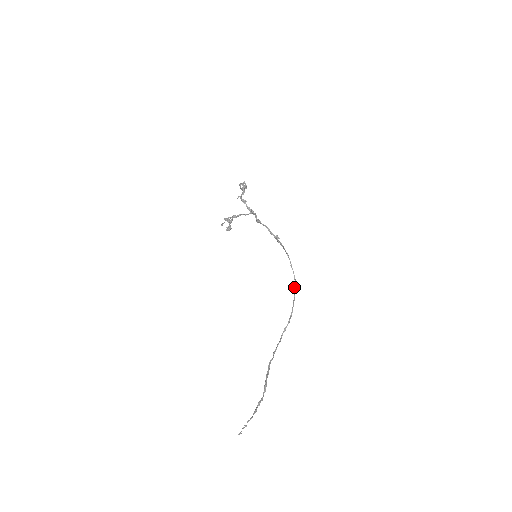
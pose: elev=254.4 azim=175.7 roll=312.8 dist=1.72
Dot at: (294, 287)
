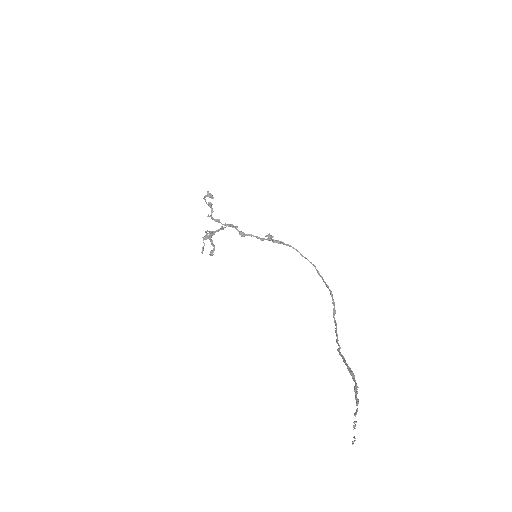
Dot at: (317, 272)
